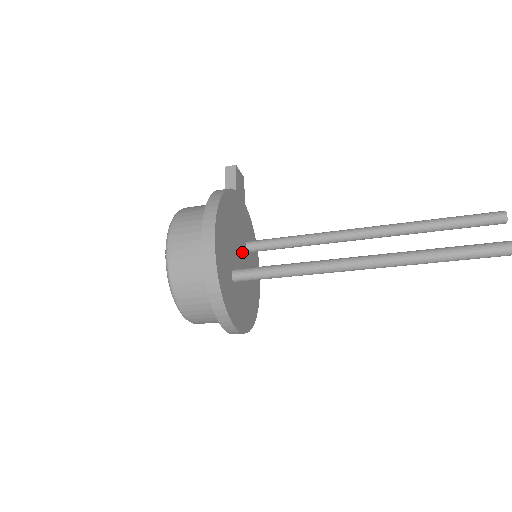
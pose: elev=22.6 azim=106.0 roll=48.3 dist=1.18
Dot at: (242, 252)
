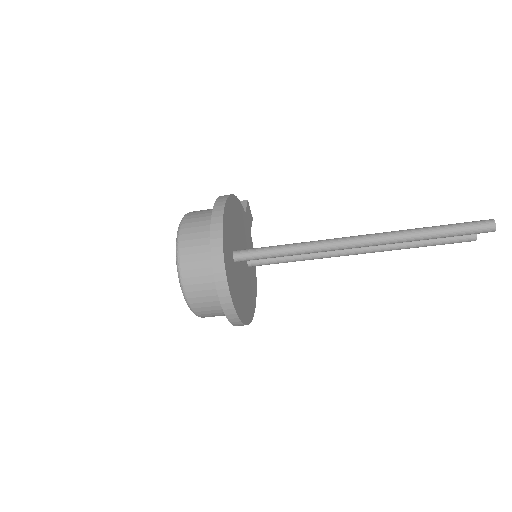
Dot at: occluded
